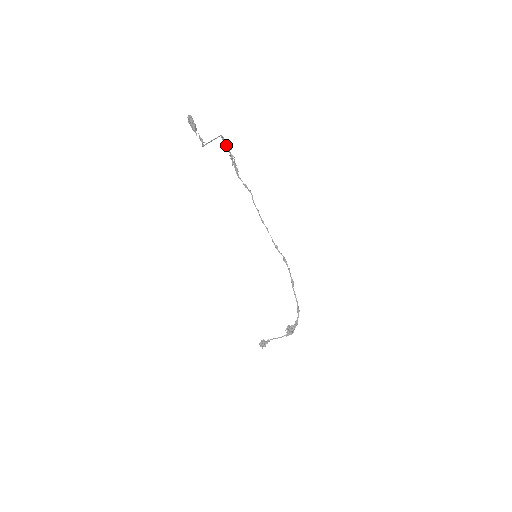
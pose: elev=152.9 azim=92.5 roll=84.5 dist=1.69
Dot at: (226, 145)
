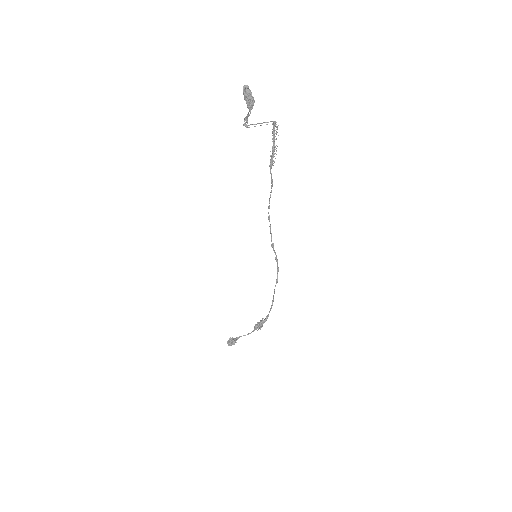
Dot at: (274, 133)
